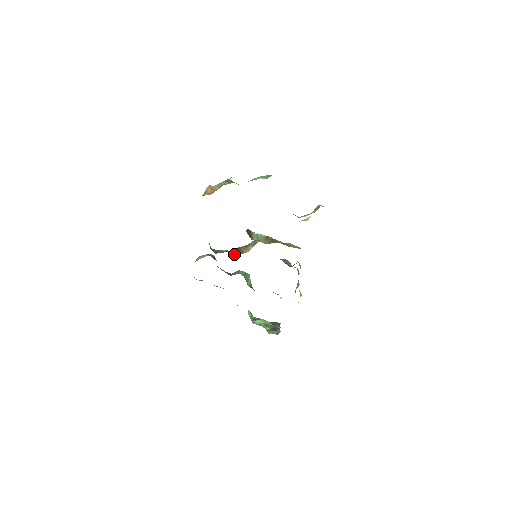
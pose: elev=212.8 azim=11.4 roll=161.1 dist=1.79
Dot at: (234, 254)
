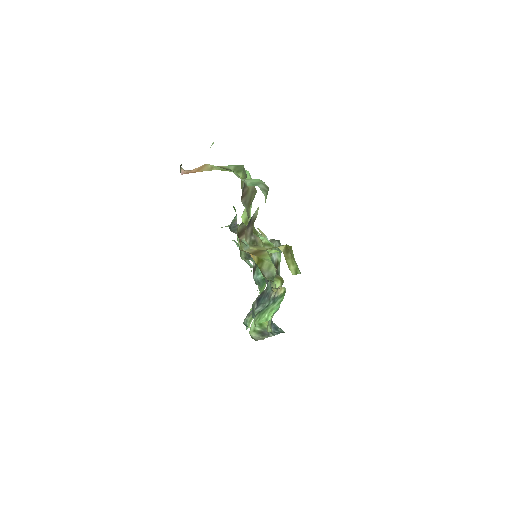
Dot at: occluded
